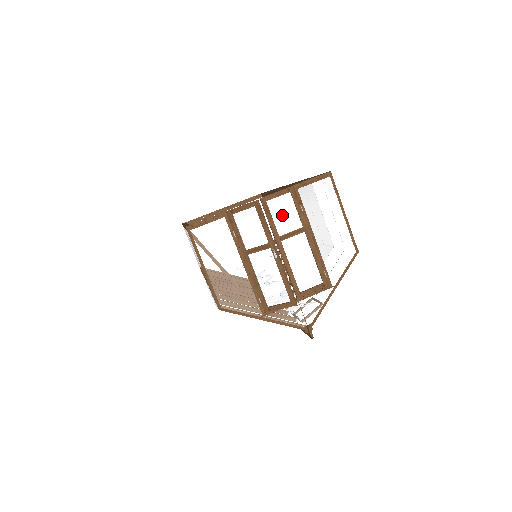
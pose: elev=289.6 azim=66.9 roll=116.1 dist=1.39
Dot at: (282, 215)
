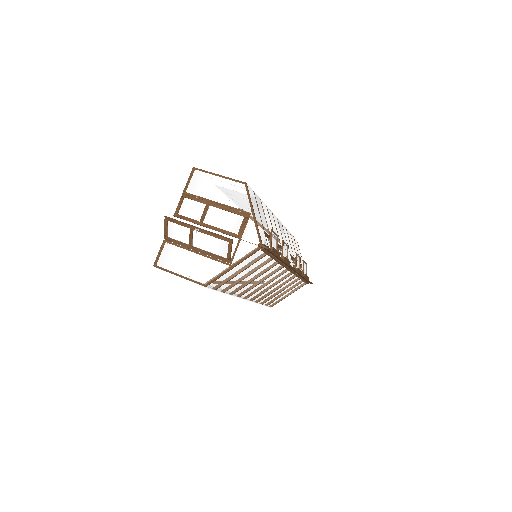
Dot at: (191, 211)
